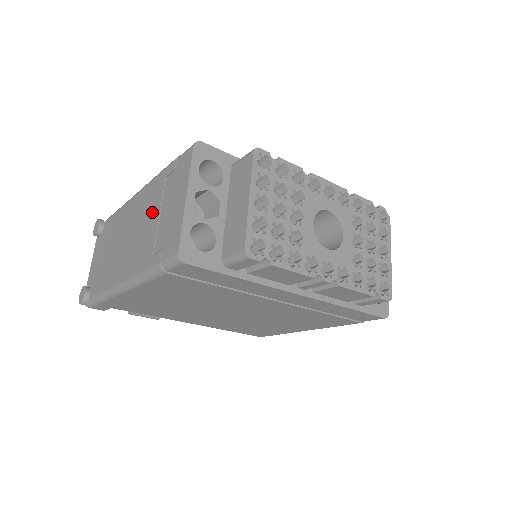
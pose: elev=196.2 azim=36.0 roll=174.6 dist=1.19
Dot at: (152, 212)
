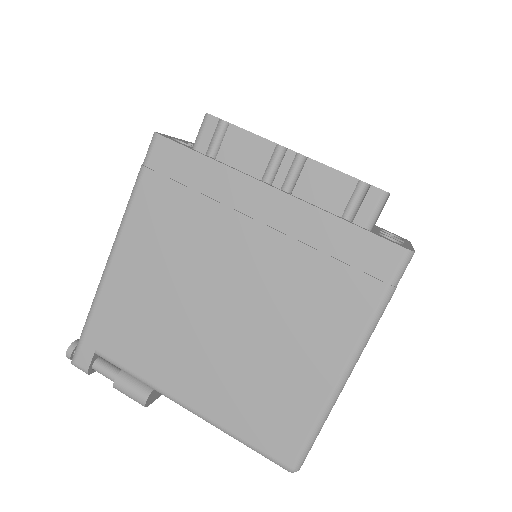
Dot at: occluded
